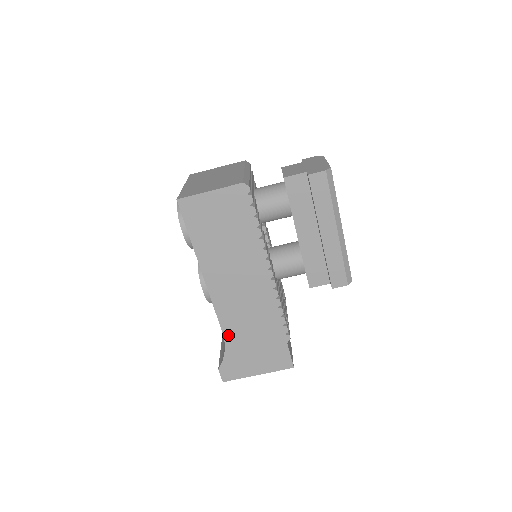
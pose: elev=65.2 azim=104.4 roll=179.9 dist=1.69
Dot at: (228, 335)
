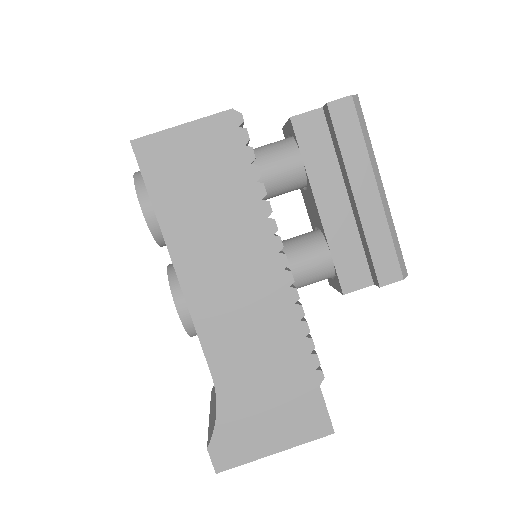
Dot at: (221, 379)
